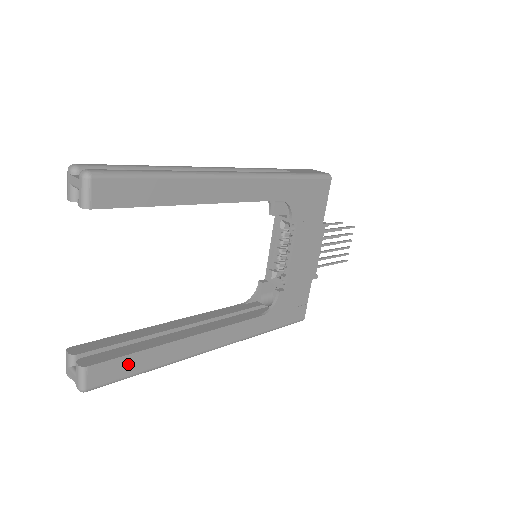
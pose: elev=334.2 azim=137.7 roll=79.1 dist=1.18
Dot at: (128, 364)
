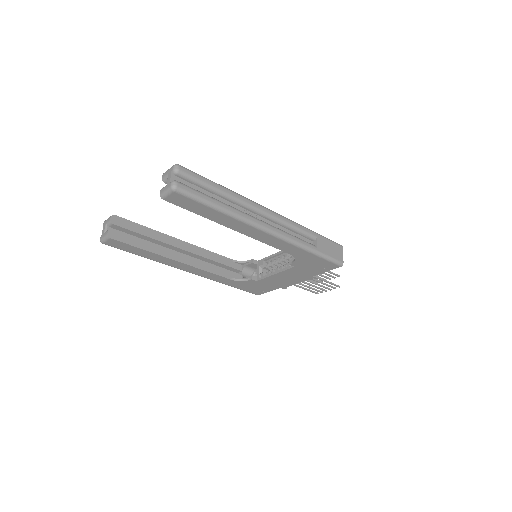
Dot at: (133, 249)
